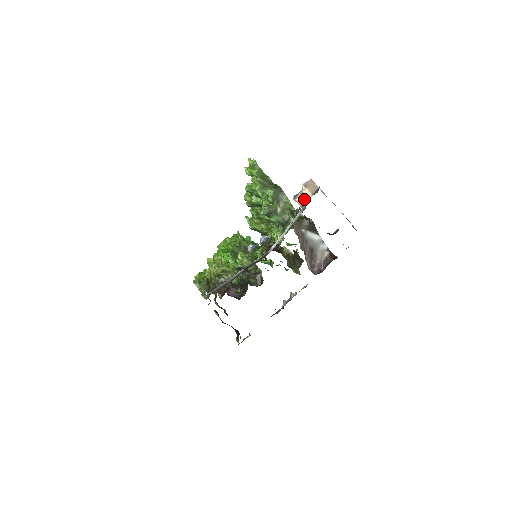
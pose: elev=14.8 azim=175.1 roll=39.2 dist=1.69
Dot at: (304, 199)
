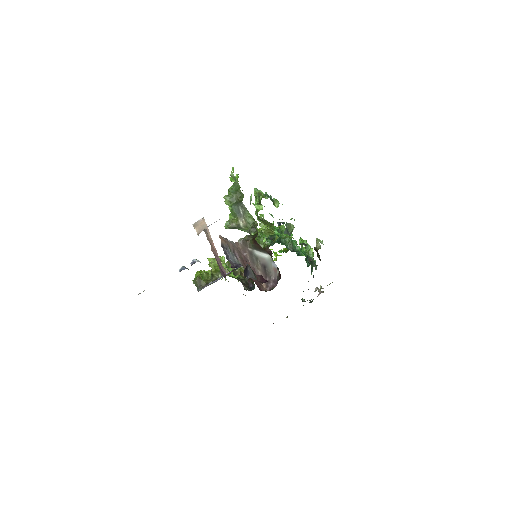
Dot at: occluded
